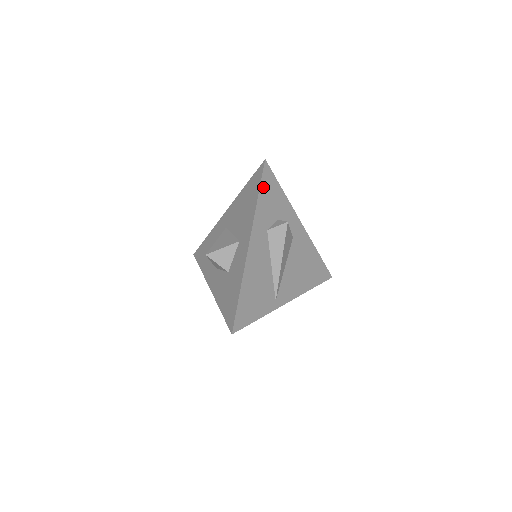
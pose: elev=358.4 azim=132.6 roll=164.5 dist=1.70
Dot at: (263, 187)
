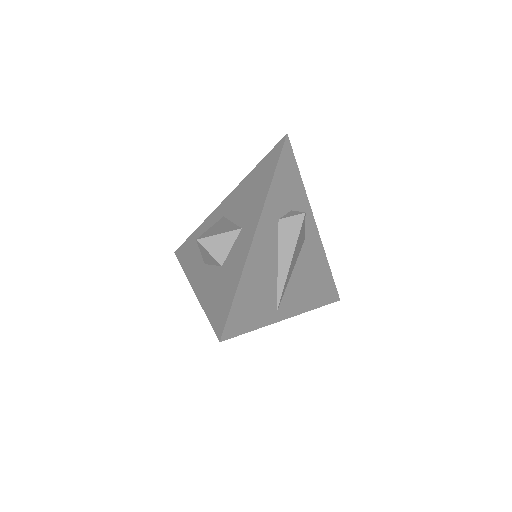
Dot at: (281, 165)
